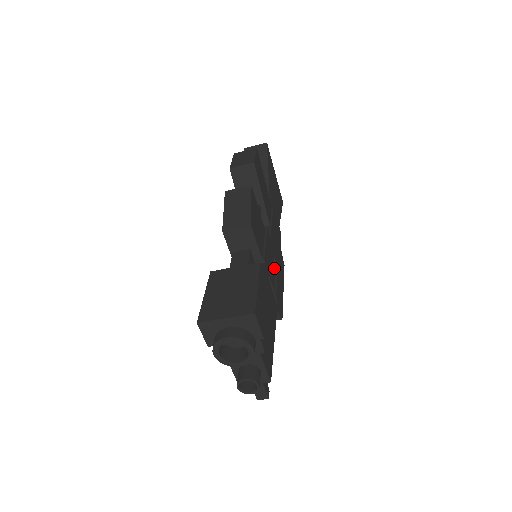
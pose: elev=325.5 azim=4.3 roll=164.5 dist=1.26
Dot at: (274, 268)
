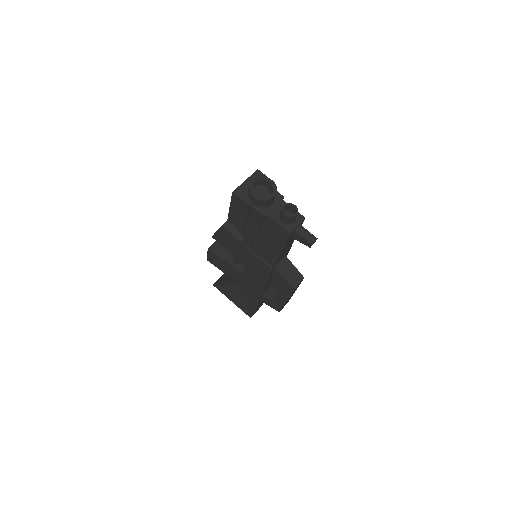
Dot at: occluded
